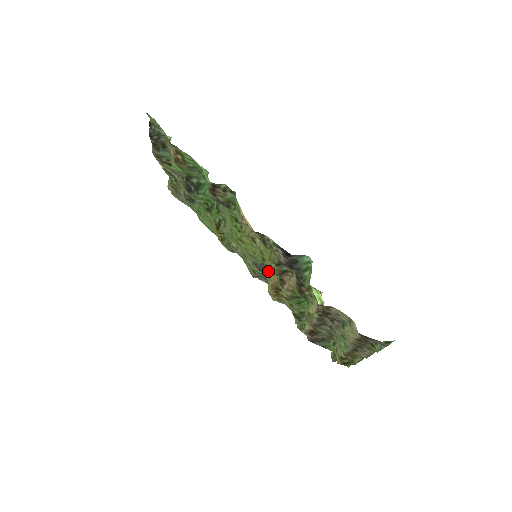
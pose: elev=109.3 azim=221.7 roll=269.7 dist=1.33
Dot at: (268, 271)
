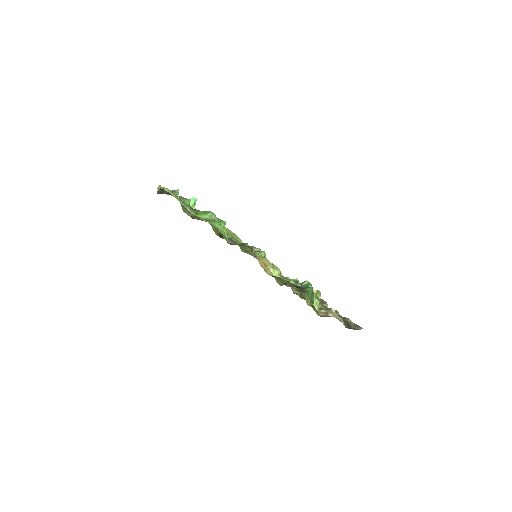
Dot at: occluded
